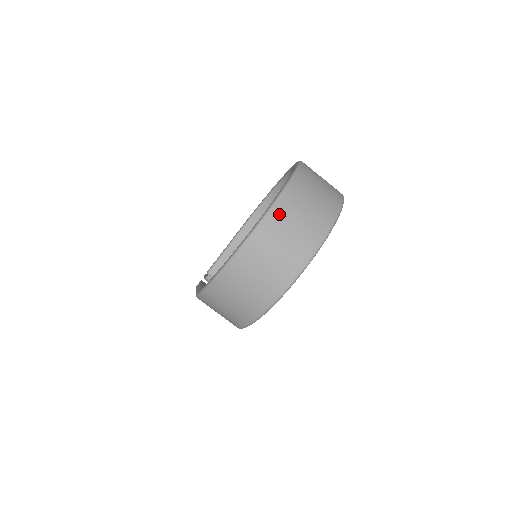
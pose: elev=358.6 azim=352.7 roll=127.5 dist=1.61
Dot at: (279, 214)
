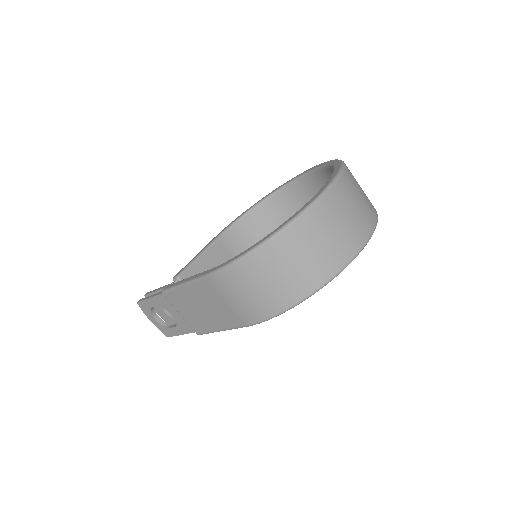
Dot at: (346, 183)
